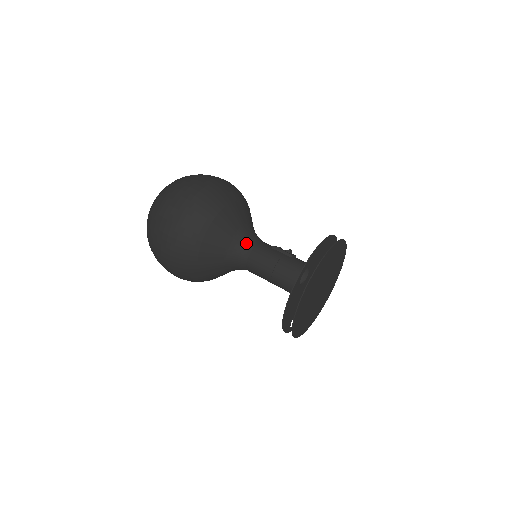
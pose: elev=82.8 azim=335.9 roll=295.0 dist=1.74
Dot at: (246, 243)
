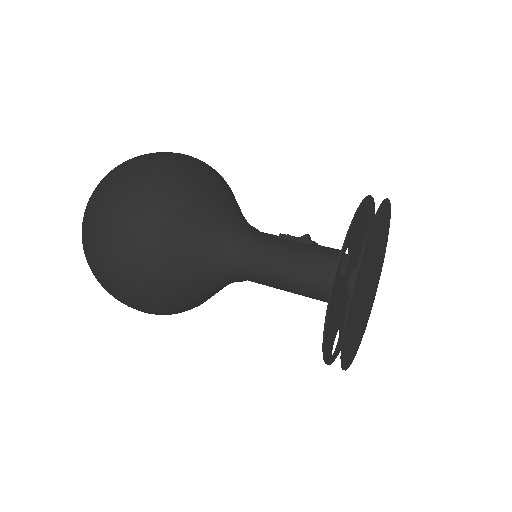
Dot at: (238, 236)
